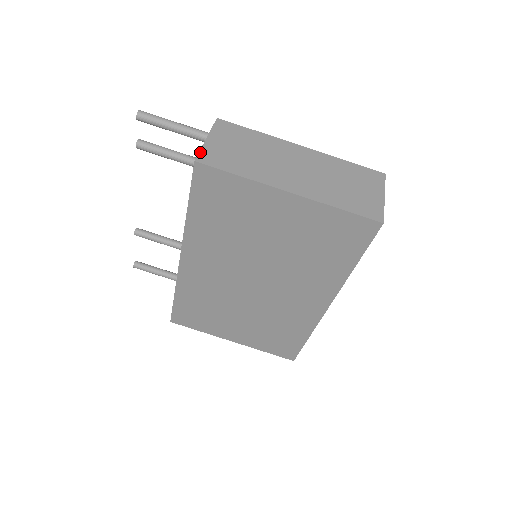
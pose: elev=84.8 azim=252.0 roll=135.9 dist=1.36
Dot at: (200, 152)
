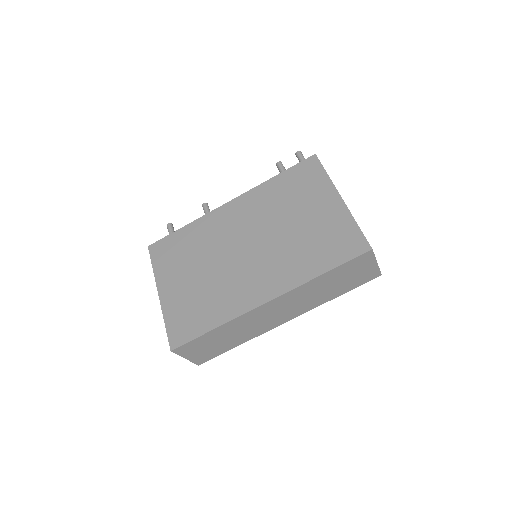
Dot at: occluded
